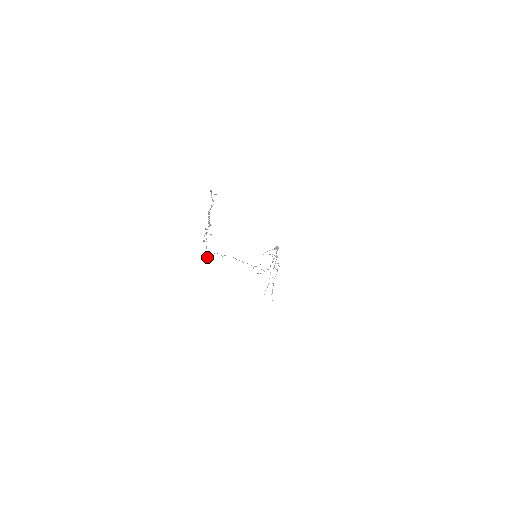
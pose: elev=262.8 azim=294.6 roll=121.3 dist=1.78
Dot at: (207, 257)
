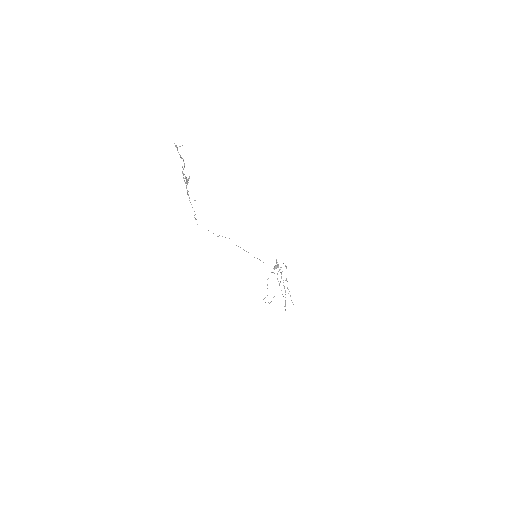
Dot at: occluded
